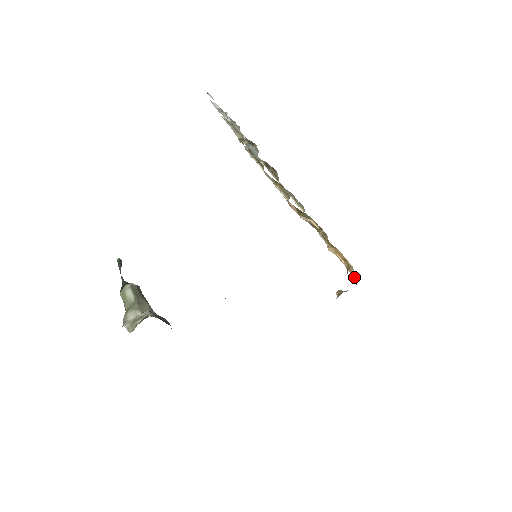
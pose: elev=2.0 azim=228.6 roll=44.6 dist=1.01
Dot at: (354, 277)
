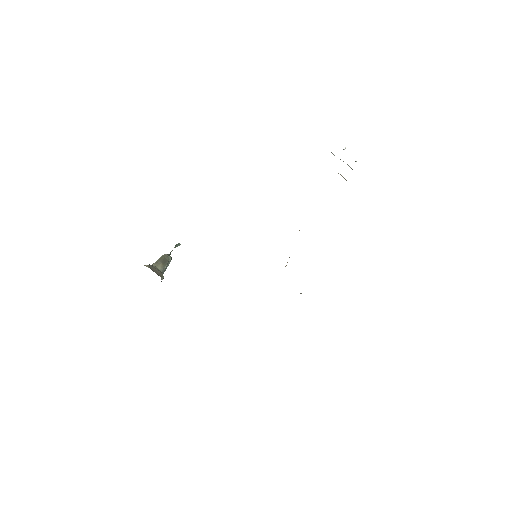
Dot at: occluded
